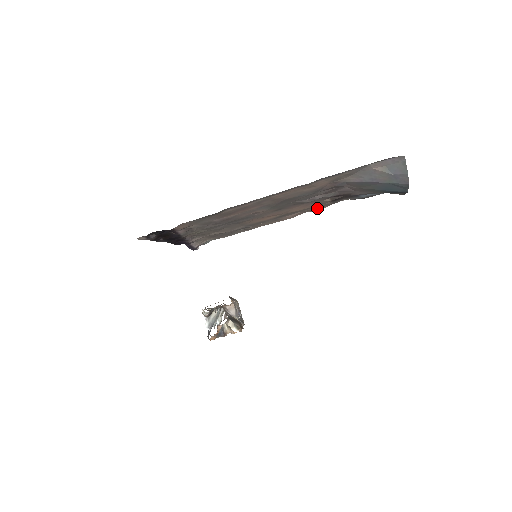
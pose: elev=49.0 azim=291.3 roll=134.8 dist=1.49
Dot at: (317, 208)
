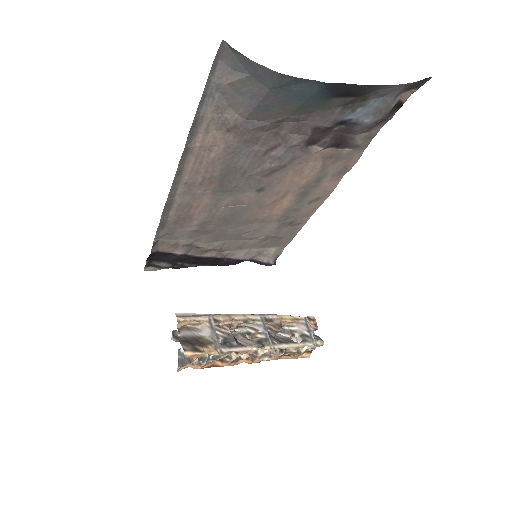
Dot at: (346, 164)
